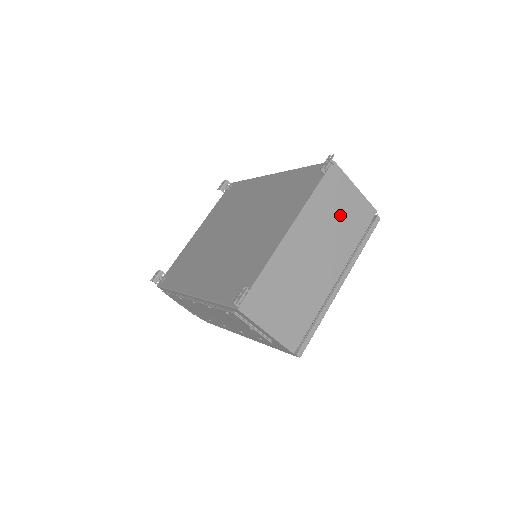
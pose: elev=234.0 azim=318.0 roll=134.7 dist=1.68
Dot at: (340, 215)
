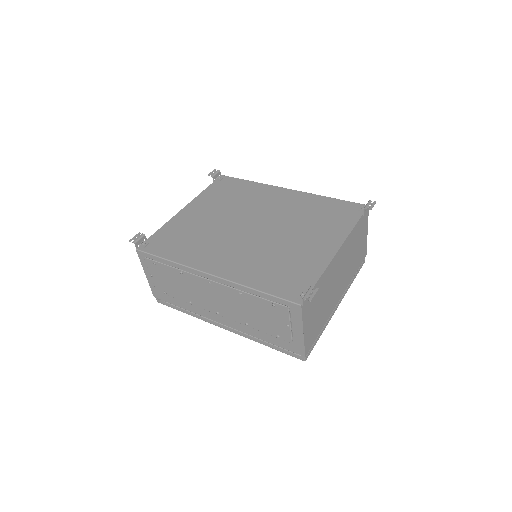
Dot at: (356, 250)
